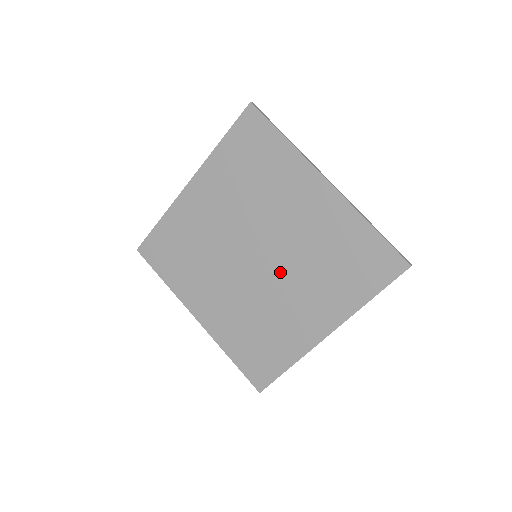
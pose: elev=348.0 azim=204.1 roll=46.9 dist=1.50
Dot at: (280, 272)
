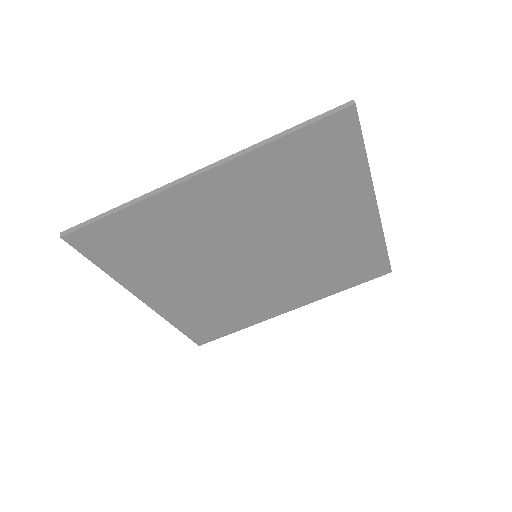
Dot at: (276, 271)
